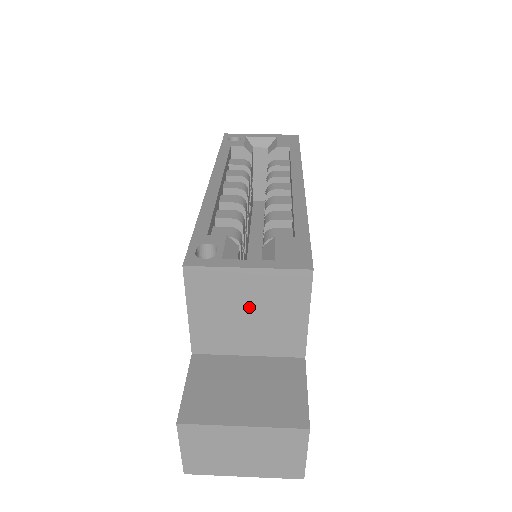
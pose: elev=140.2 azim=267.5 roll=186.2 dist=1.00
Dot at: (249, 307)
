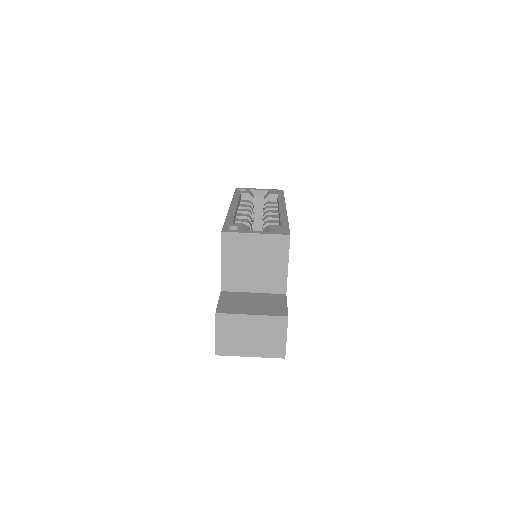
Dot at: (255, 258)
